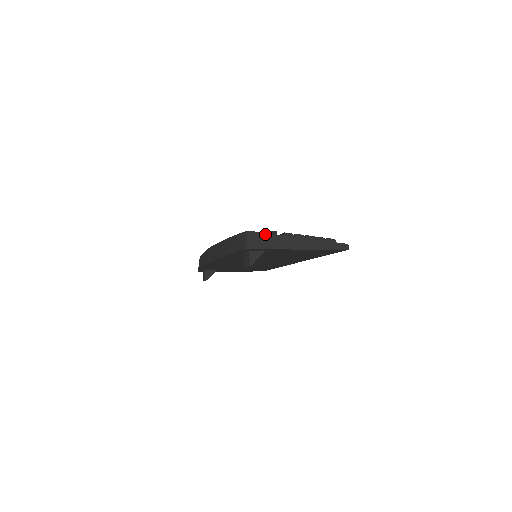
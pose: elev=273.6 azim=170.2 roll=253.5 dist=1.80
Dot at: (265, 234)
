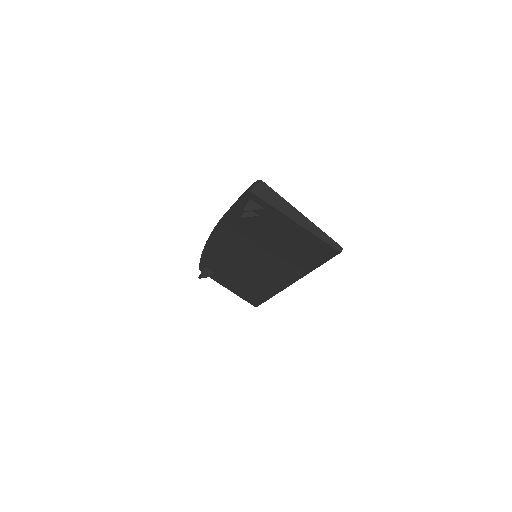
Dot at: (273, 191)
